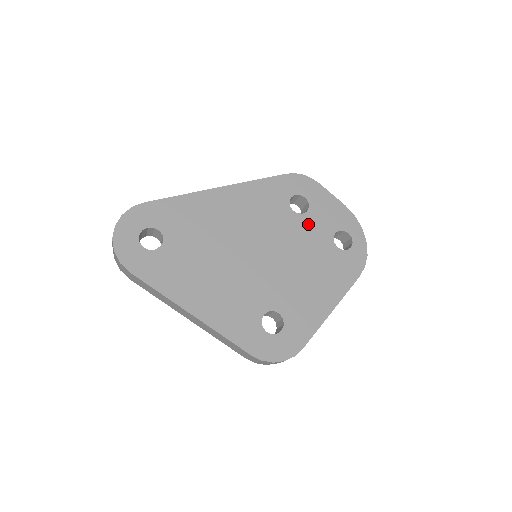
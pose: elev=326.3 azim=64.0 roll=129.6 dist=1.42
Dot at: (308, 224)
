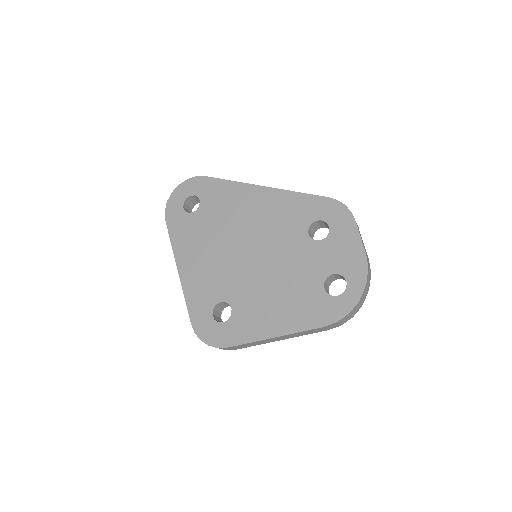
Dot at: (313, 252)
